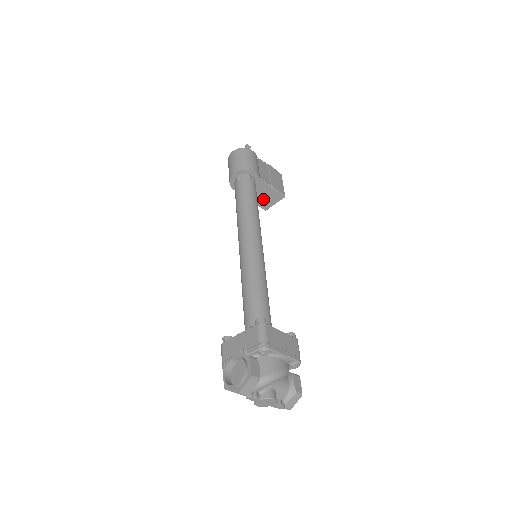
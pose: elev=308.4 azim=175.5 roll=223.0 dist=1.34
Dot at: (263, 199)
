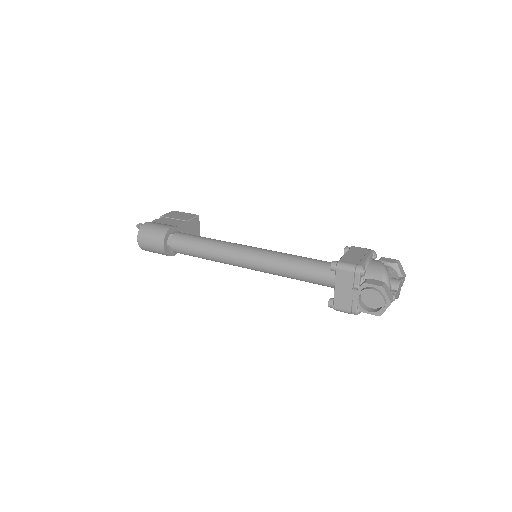
Dot at: occluded
